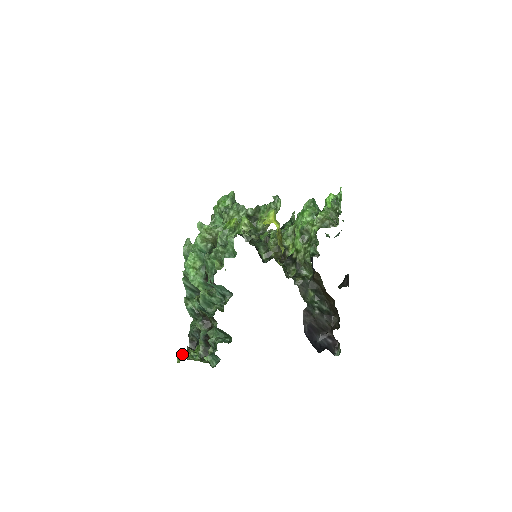
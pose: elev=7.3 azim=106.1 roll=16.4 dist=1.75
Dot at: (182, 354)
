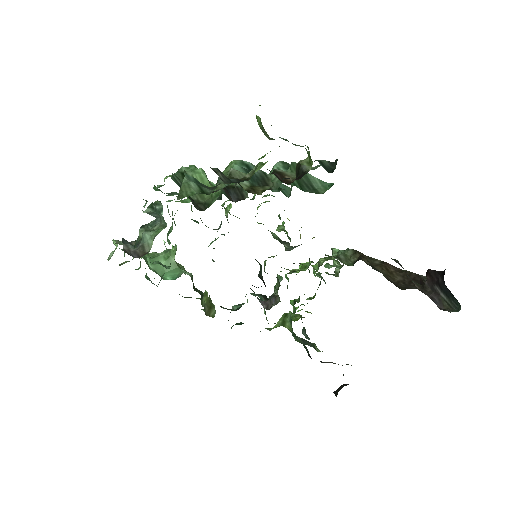
Dot at: occluded
